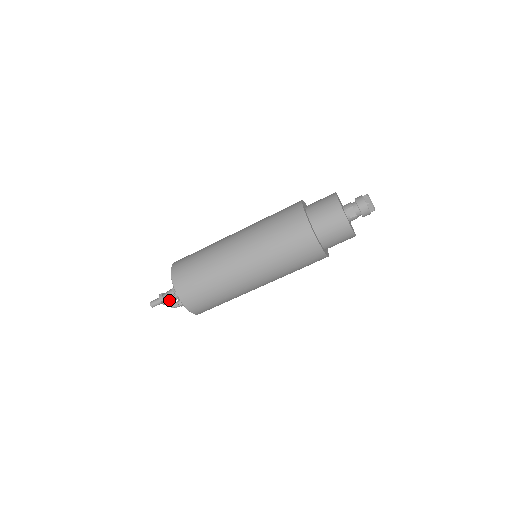
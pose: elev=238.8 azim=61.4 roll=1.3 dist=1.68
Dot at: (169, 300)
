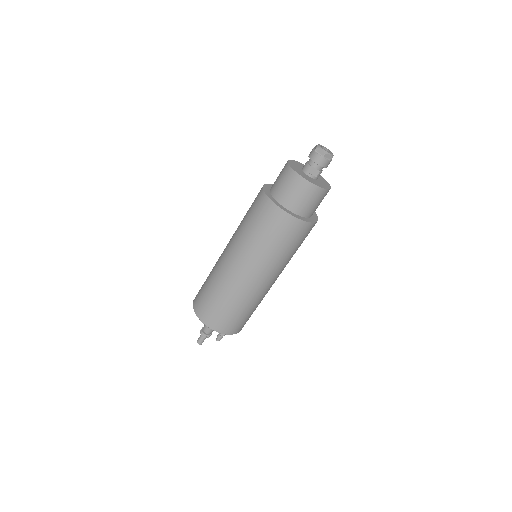
Dot at: (211, 332)
